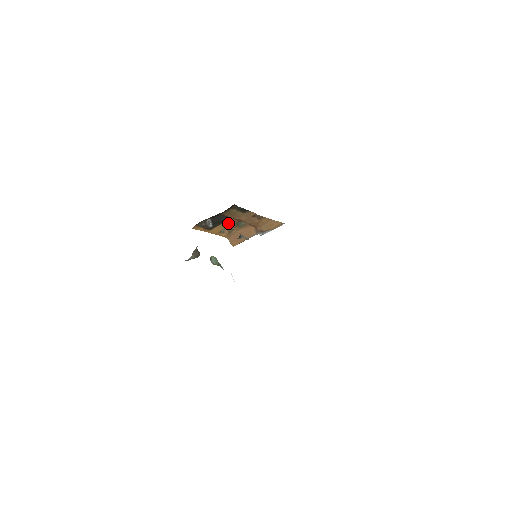
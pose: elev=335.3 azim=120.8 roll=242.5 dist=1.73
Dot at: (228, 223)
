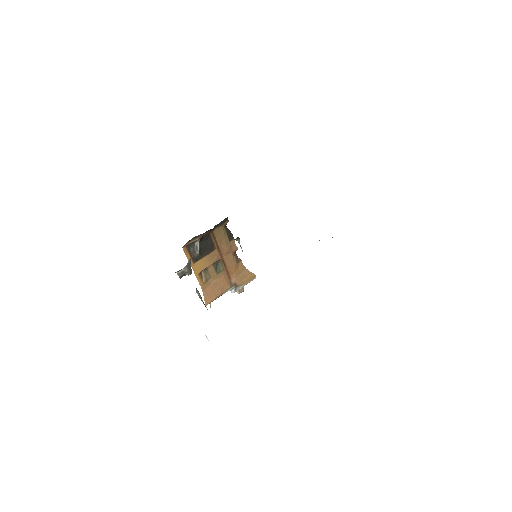
Dot at: (211, 258)
